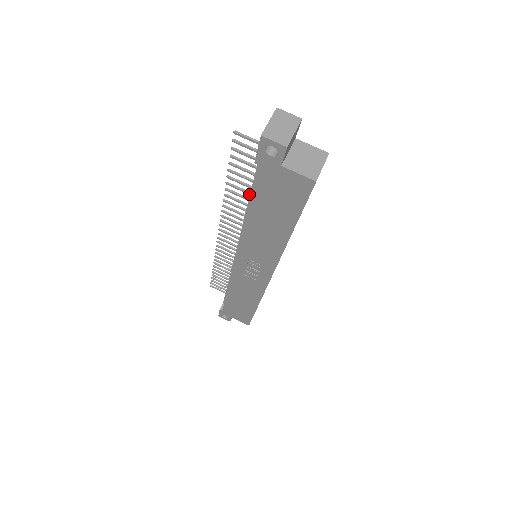
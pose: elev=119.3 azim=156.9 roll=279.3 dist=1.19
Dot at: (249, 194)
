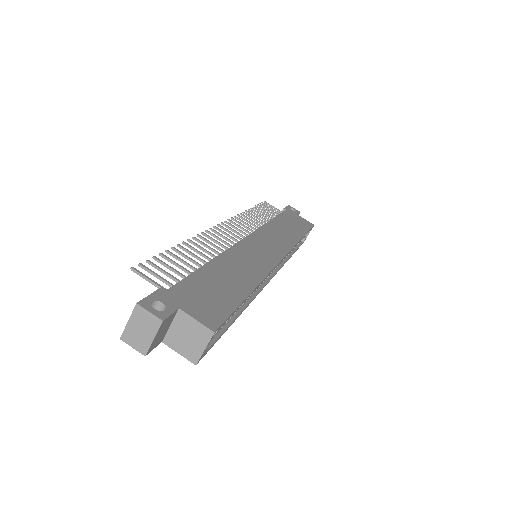
Dot at: (201, 261)
